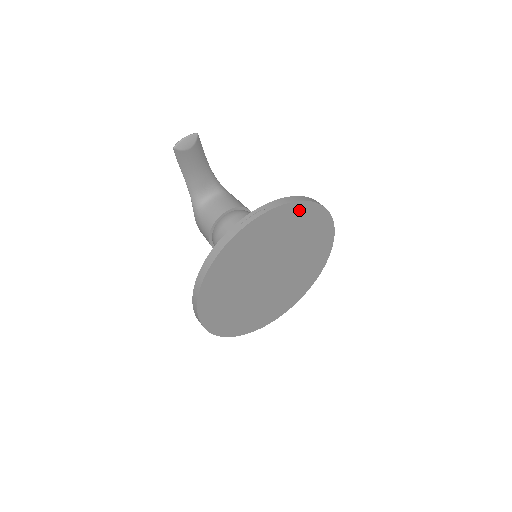
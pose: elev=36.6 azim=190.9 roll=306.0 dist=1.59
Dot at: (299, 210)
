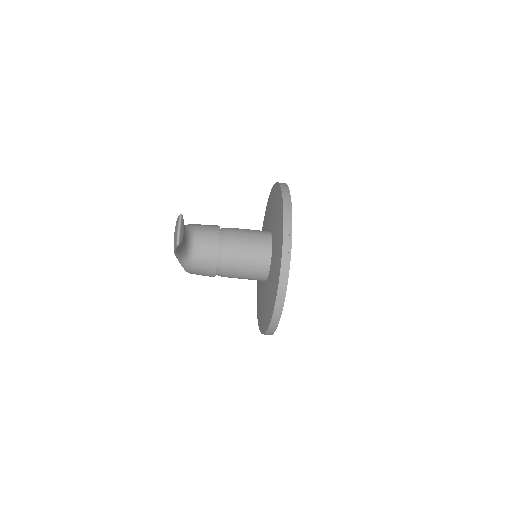
Dot at: occluded
